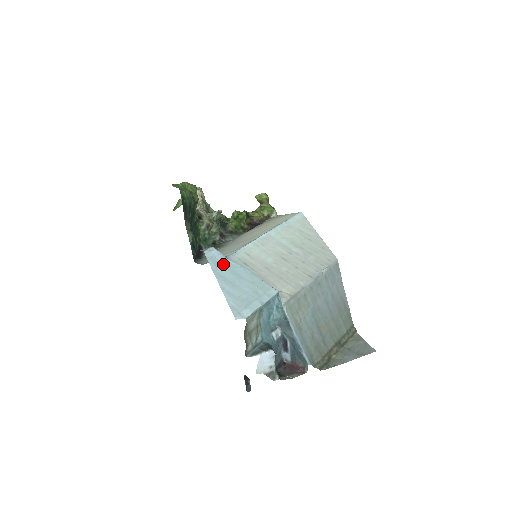
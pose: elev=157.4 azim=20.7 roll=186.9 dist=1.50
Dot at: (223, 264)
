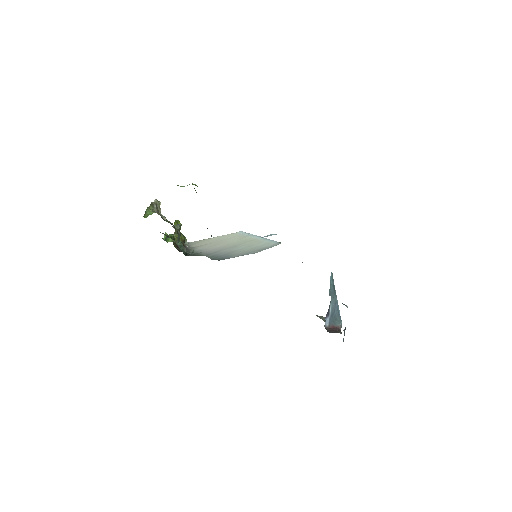
Dot at: occluded
